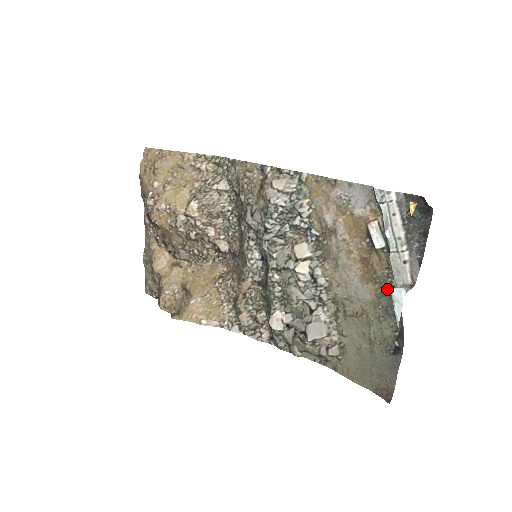
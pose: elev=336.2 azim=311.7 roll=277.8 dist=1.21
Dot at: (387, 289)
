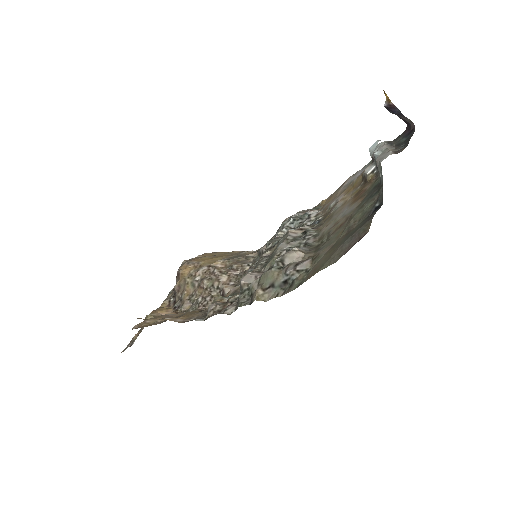
Dot at: (374, 187)
